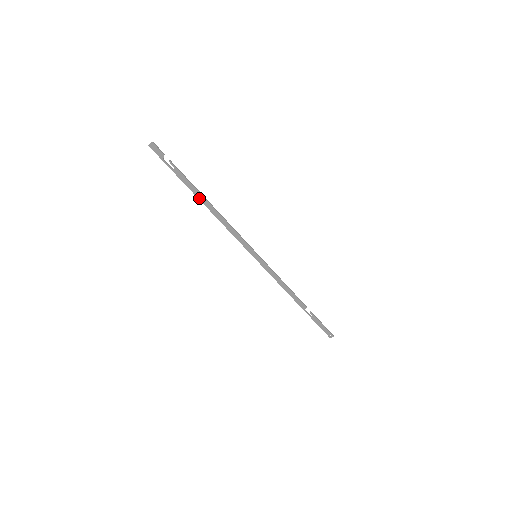
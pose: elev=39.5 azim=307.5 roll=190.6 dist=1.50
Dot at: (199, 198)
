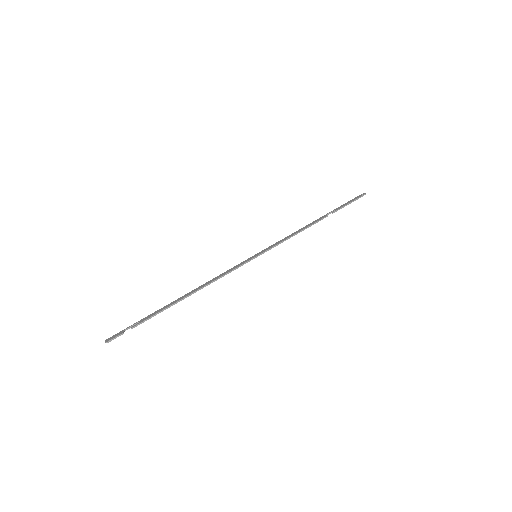
Dot at: (176, 301)
